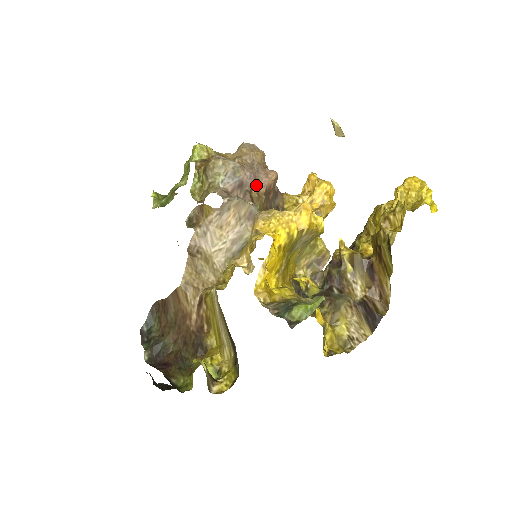
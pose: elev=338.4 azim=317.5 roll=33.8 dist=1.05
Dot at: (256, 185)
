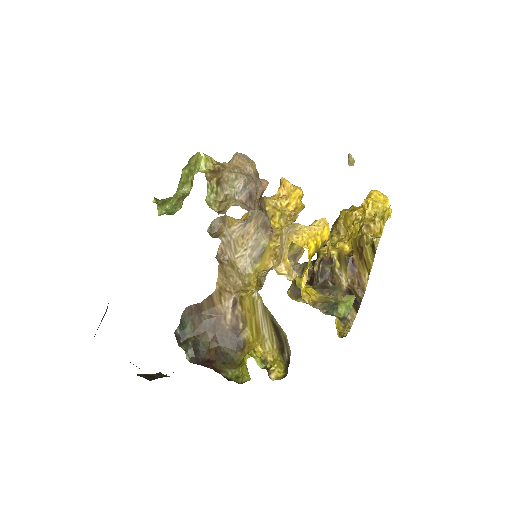
Dot at: (257, 194)
